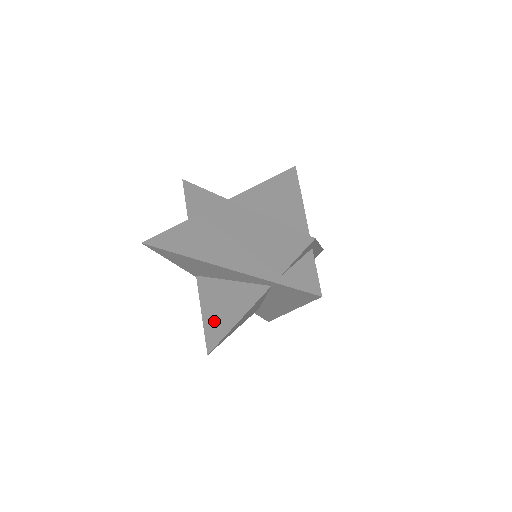
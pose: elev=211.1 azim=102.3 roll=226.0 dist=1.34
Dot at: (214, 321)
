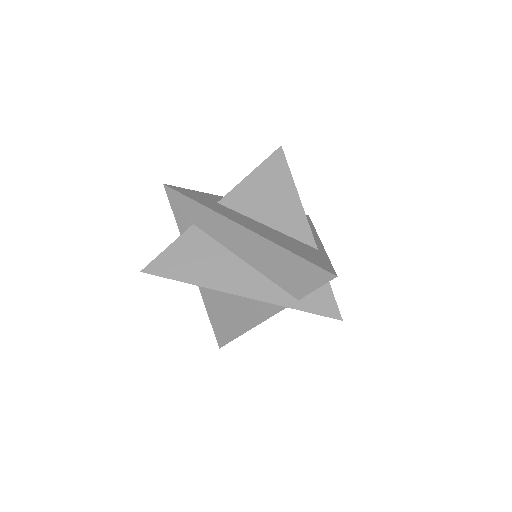
Dot at: (224, 323)
